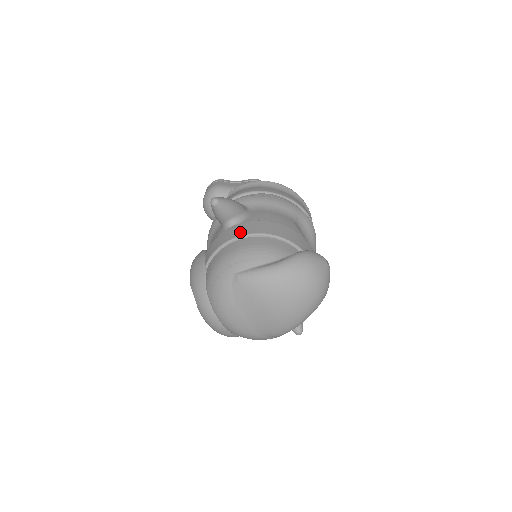
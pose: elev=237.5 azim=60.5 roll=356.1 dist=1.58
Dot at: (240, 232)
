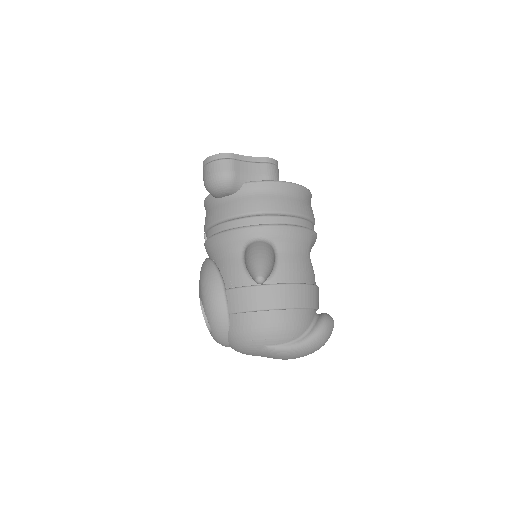
Dot at: (274, 302)
